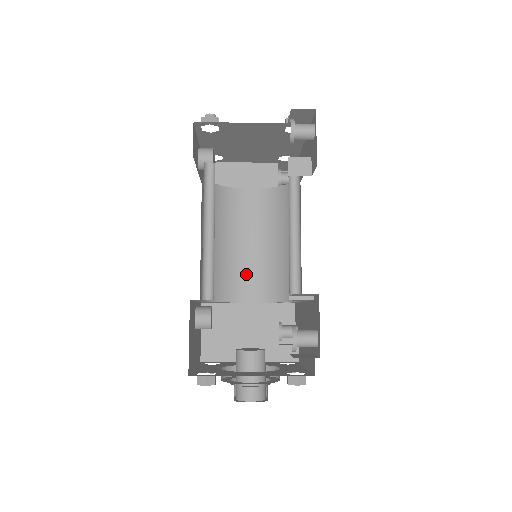
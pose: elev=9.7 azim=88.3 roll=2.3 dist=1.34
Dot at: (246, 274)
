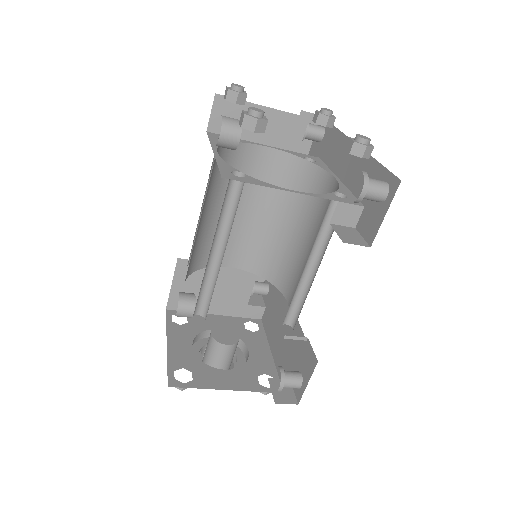
Dot at: (234, 240)
